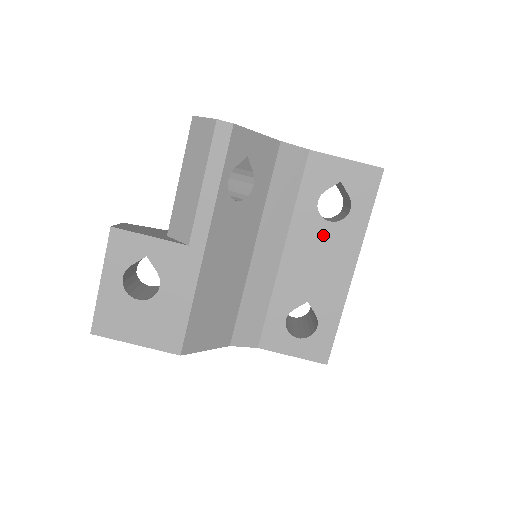
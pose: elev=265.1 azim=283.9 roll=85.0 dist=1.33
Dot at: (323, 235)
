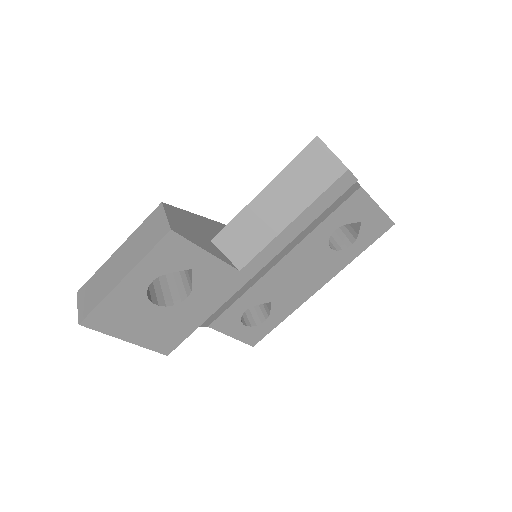
Dot at: (319, 257)
